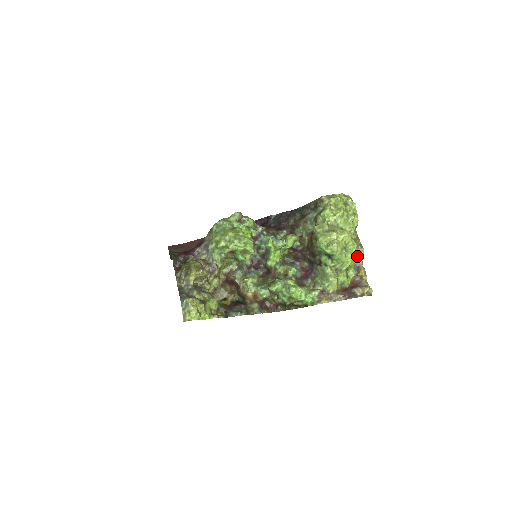
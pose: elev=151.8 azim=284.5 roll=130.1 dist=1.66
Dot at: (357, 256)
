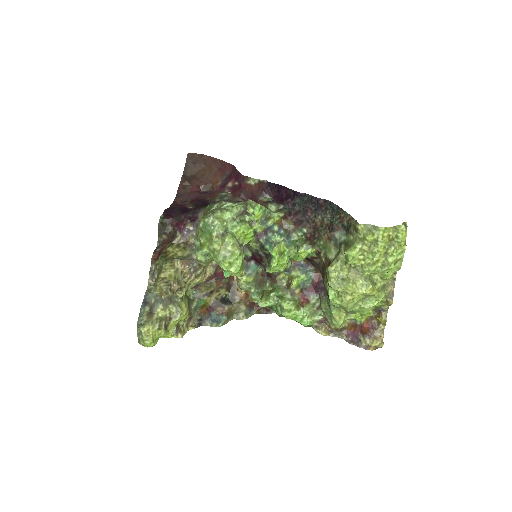
Dot at: (382, 302)
